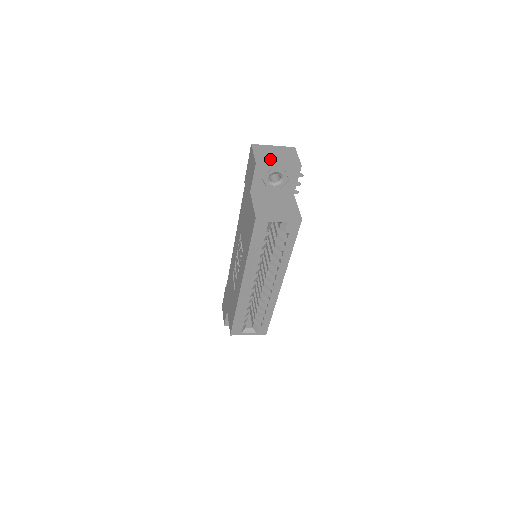
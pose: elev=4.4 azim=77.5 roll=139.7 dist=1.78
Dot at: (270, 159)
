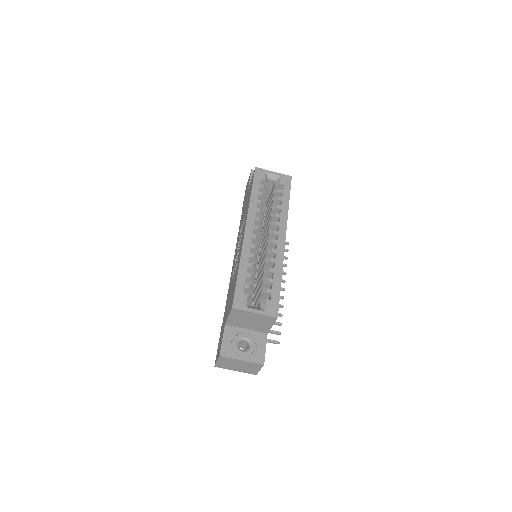
Dot at: occluded
